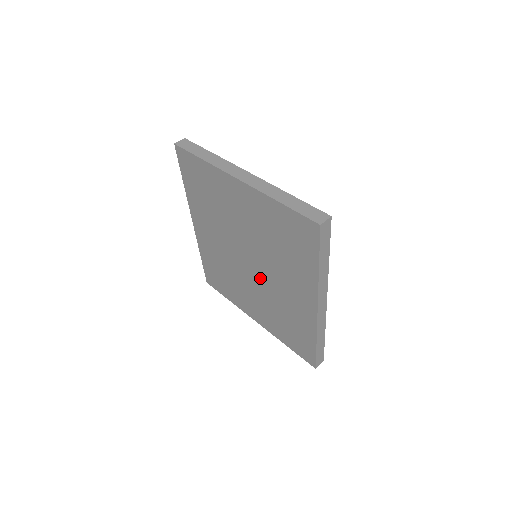
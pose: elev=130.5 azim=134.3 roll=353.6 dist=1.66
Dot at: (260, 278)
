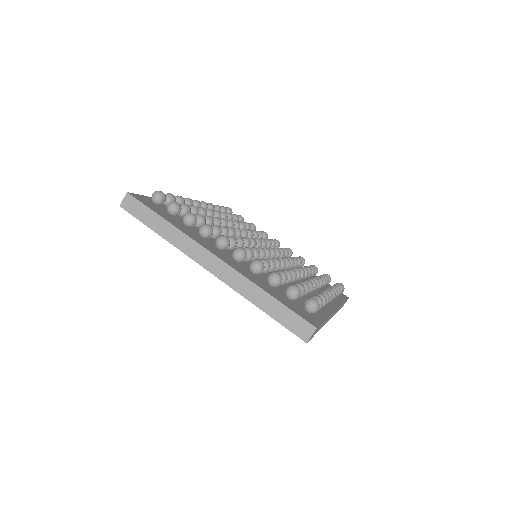
Dot at: occluded
